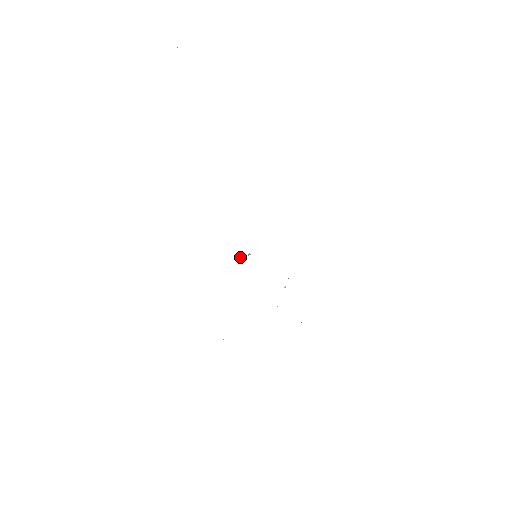
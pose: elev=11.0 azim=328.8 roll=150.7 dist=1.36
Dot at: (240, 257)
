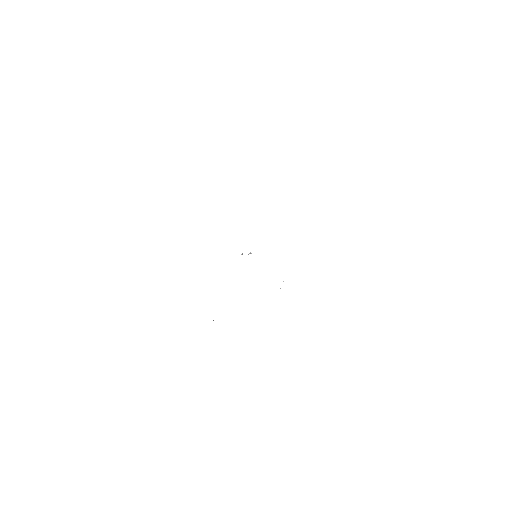
Dot at: (241, 254)
